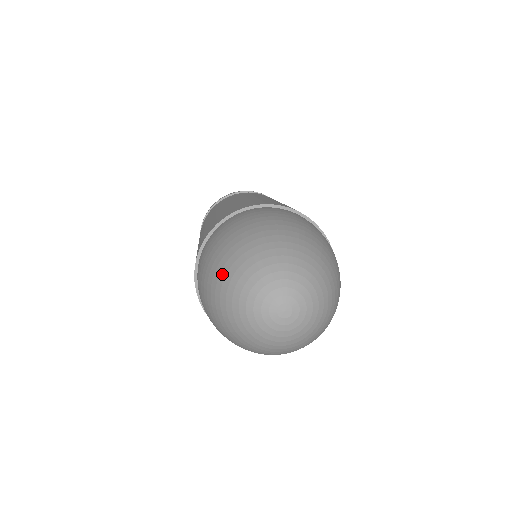
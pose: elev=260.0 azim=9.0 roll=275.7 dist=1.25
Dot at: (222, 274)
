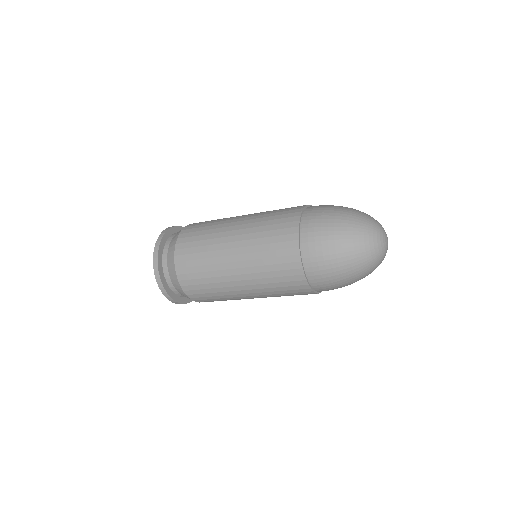
Dot at: (356, 218)
